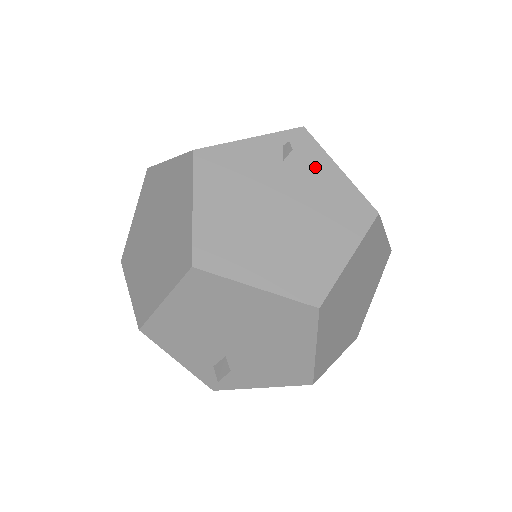
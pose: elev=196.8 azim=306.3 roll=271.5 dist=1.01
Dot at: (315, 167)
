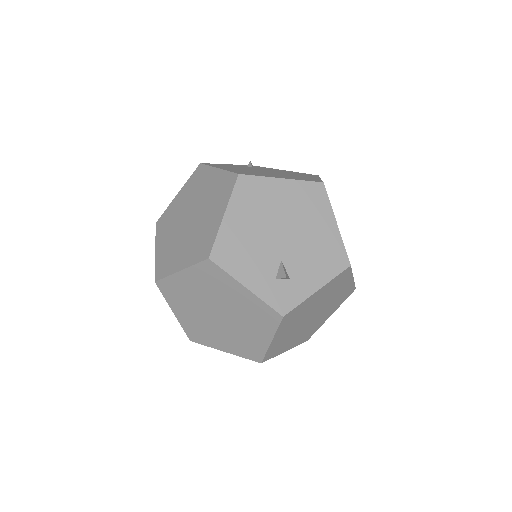
Dot at: (271, 169)
